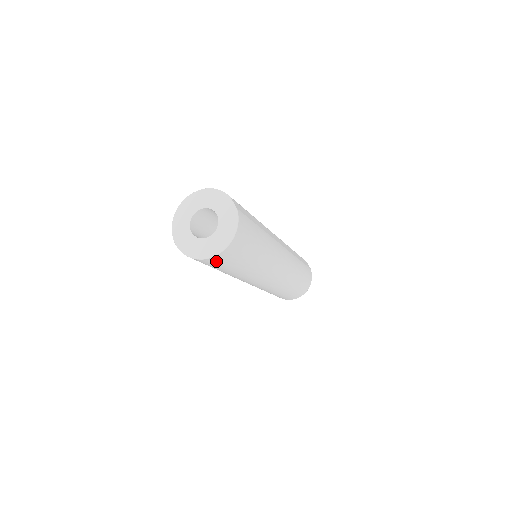
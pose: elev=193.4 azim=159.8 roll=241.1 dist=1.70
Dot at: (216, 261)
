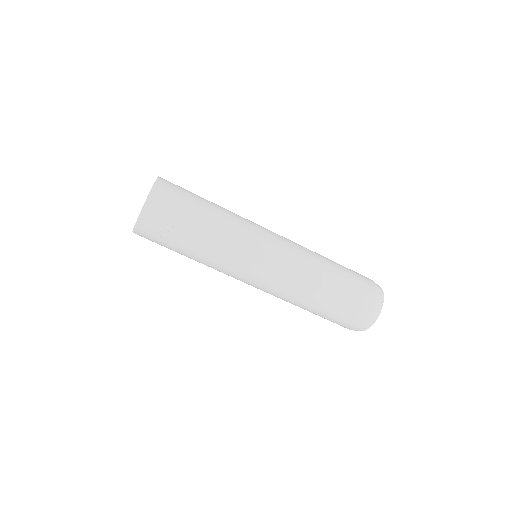
Dot at: (166, 190)
